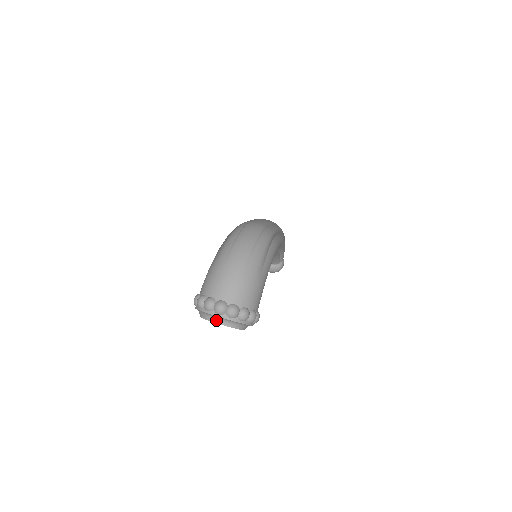
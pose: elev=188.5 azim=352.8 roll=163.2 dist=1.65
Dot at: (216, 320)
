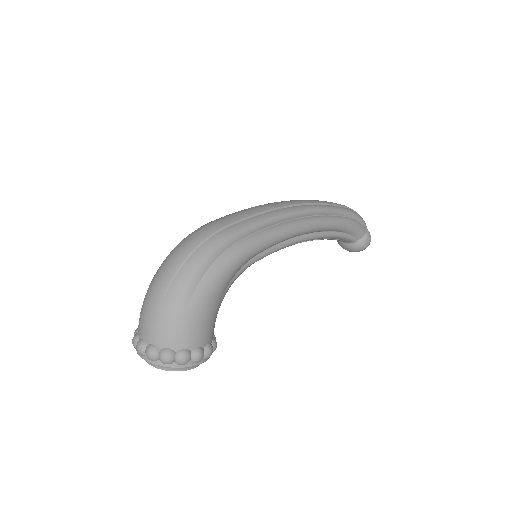
Dot at: occluded
